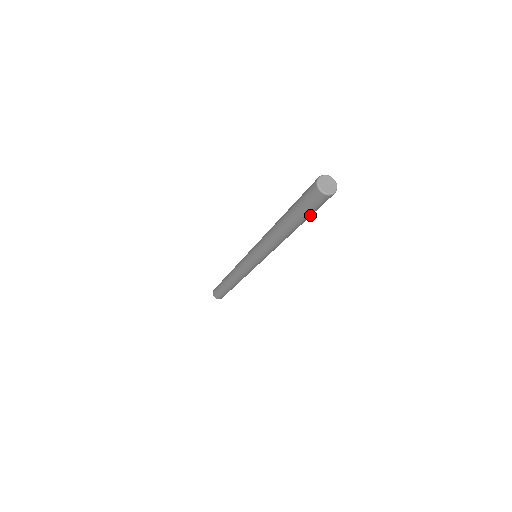
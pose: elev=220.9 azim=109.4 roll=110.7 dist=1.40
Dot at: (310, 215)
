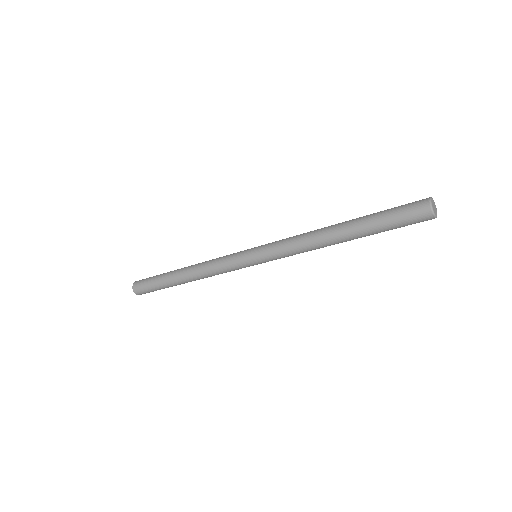
Dot at: (388, 229)
